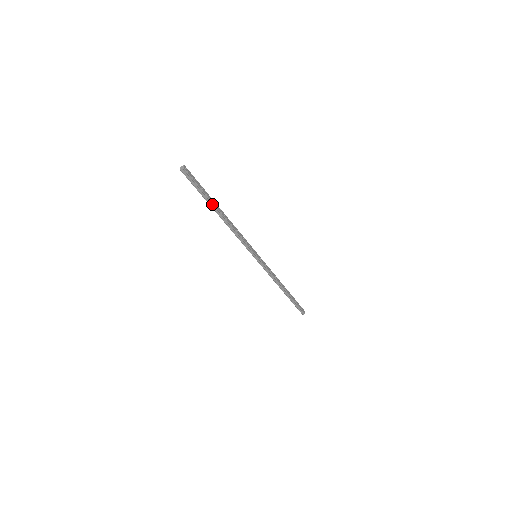
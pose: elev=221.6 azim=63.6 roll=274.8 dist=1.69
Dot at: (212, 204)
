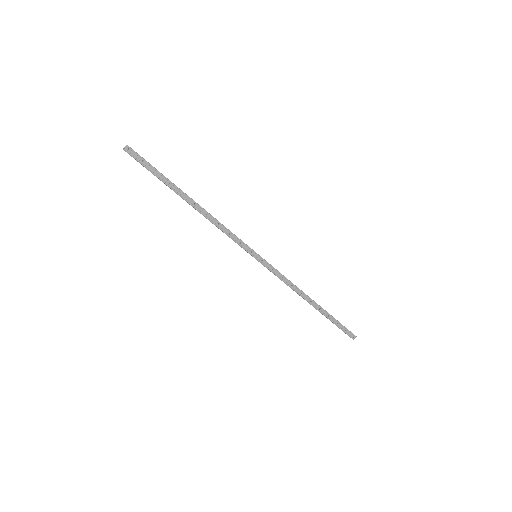
Dot at: (174, 190)
